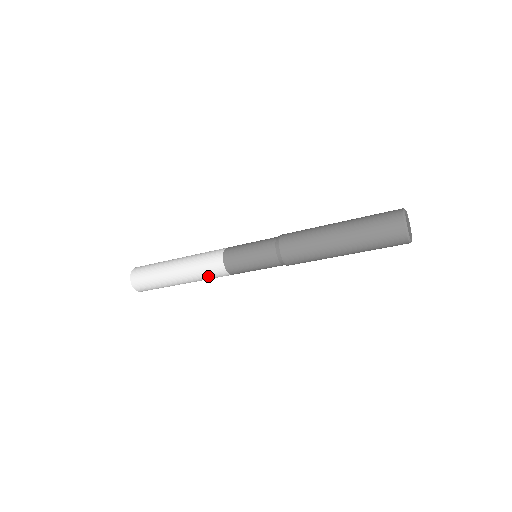
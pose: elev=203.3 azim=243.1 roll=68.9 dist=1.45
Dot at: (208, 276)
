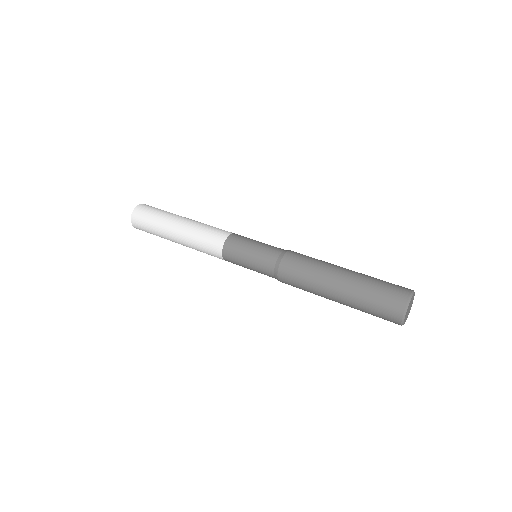
Dot at: occluded
